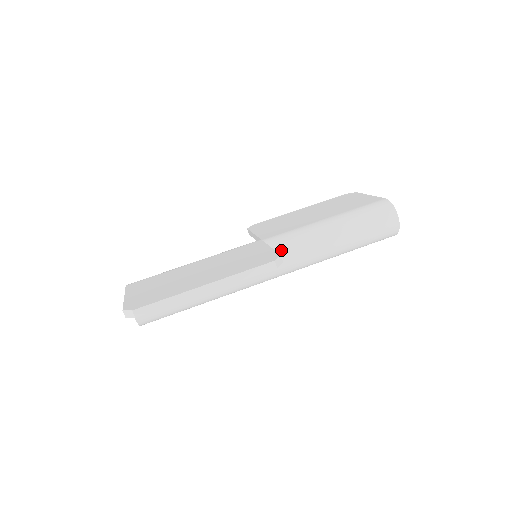
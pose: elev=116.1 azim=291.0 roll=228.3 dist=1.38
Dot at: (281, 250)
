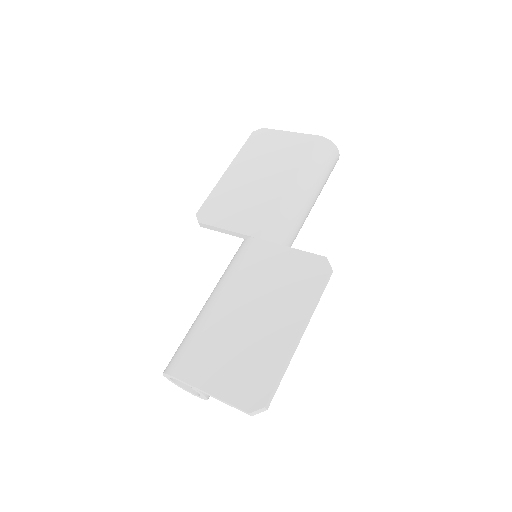
Dot at: (284, 240)
